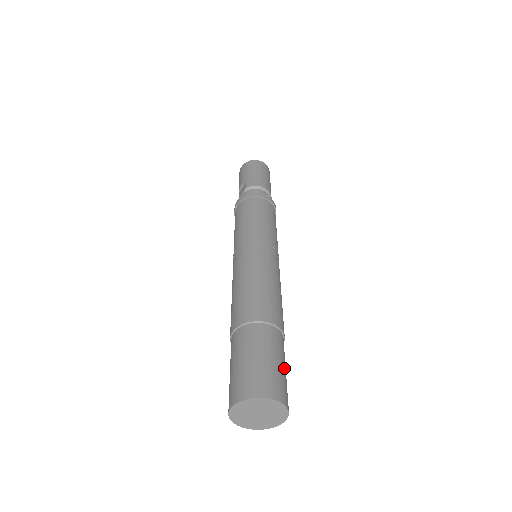
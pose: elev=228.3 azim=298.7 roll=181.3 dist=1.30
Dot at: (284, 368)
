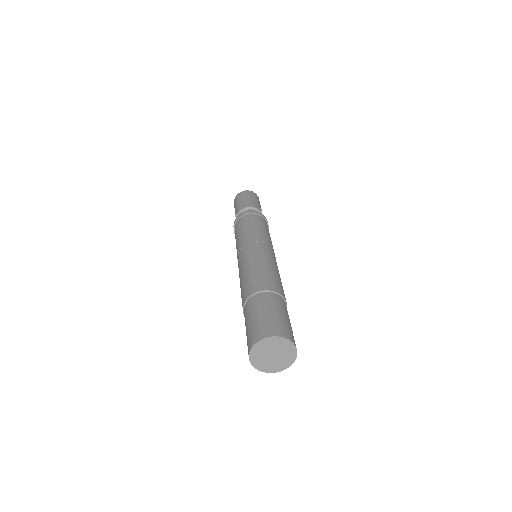
Dot at: (281, 315)
